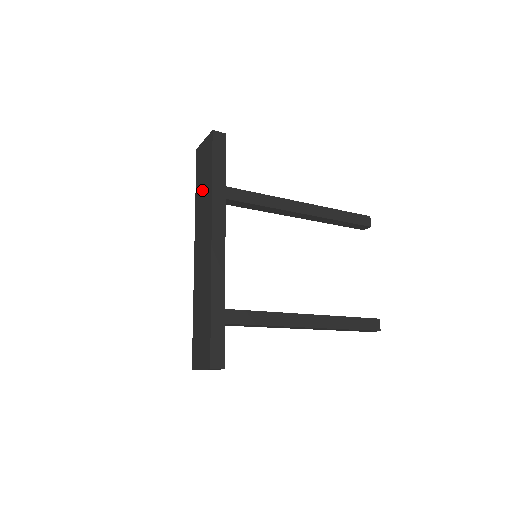
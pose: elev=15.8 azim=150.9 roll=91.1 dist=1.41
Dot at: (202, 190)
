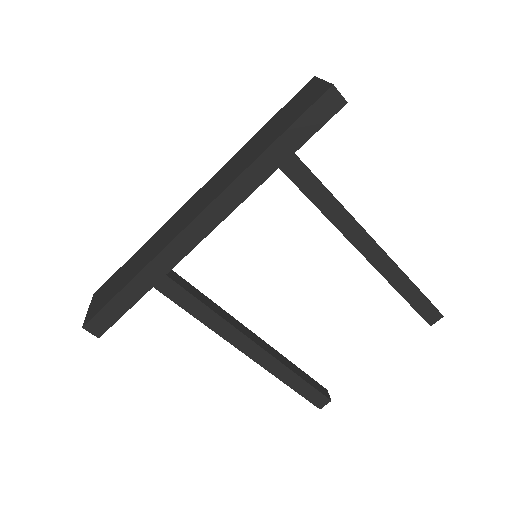
Dot at: (258, 141)
